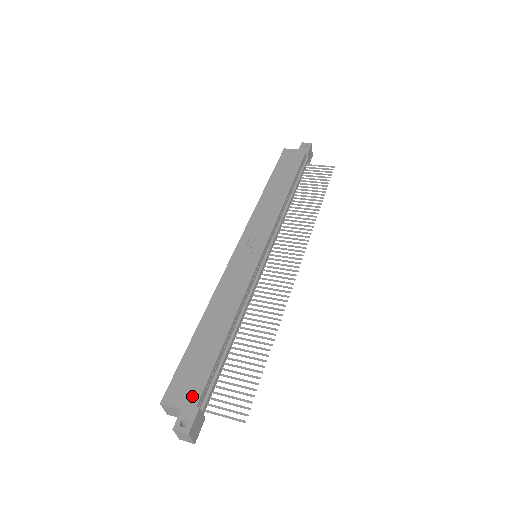
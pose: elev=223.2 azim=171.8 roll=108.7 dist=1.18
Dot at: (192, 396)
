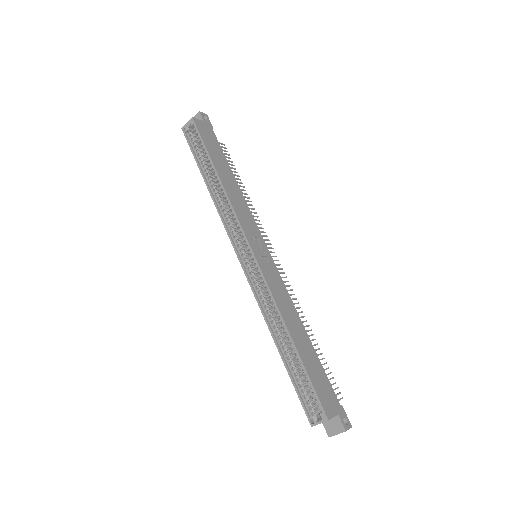
Dot at: (334, 400)
